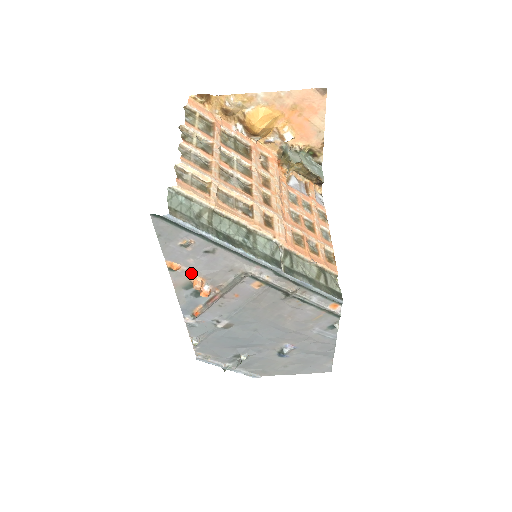
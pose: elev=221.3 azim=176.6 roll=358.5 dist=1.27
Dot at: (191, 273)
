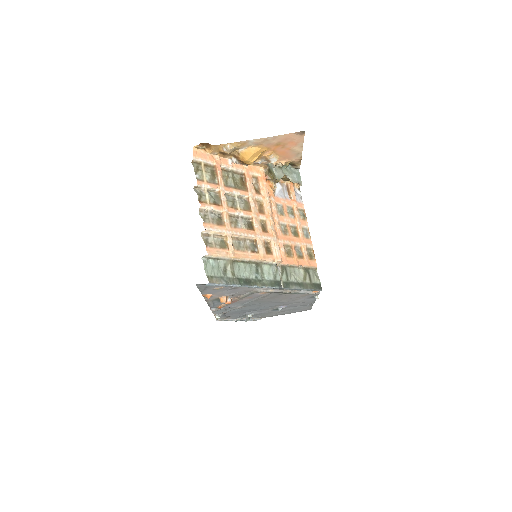
Dot at: (219, 296)
